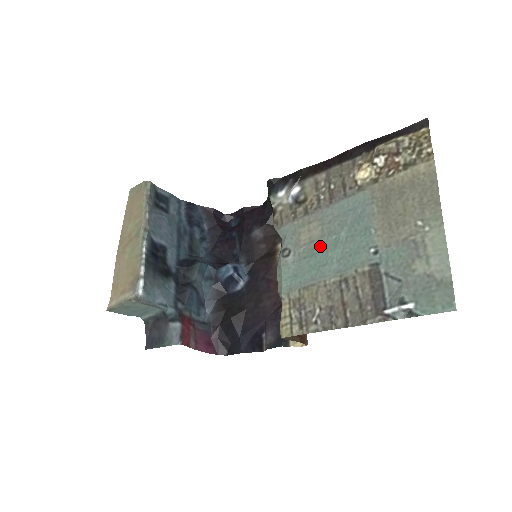
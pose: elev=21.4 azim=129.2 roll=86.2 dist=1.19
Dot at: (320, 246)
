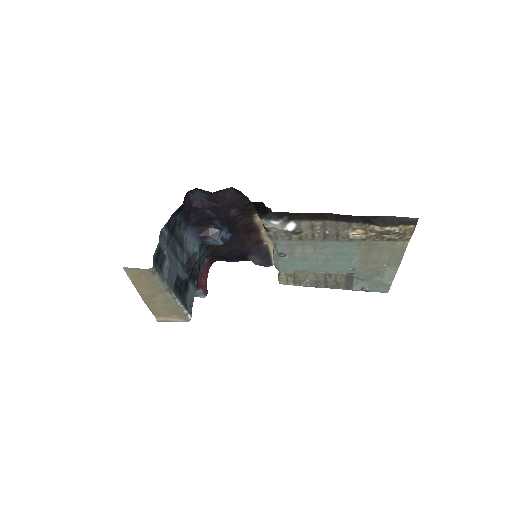
Dot at: (312, 258)
